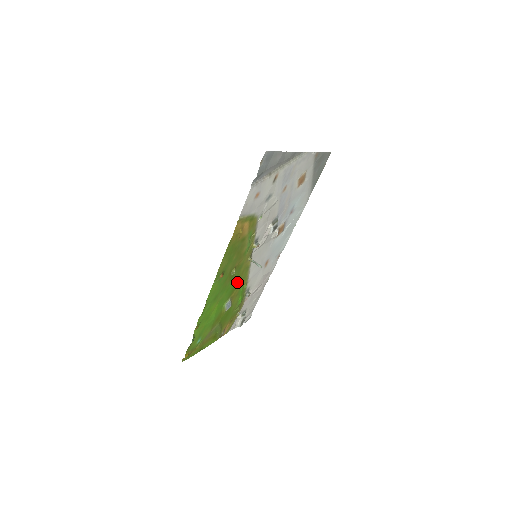
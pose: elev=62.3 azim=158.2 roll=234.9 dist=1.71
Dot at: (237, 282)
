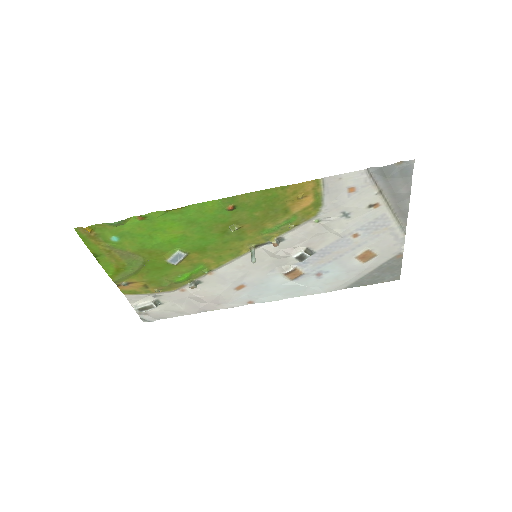
Dot at: (215, 249)
